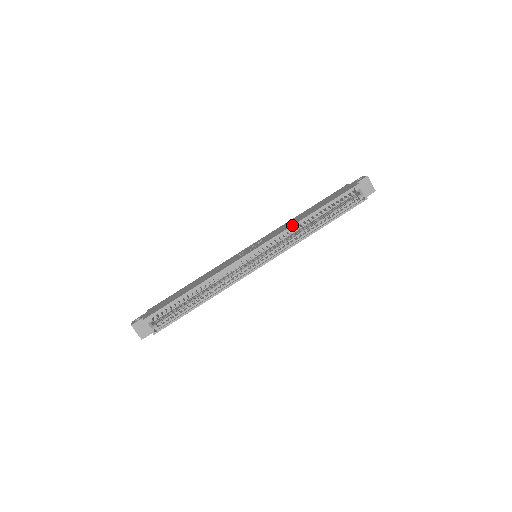
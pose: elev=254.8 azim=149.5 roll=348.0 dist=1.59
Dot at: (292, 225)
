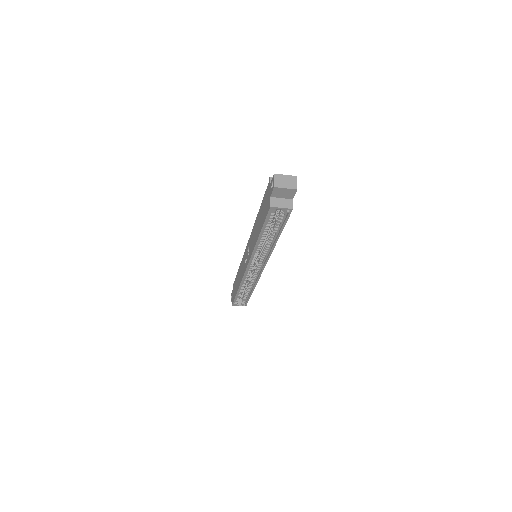
Dot at: (253, 250)
